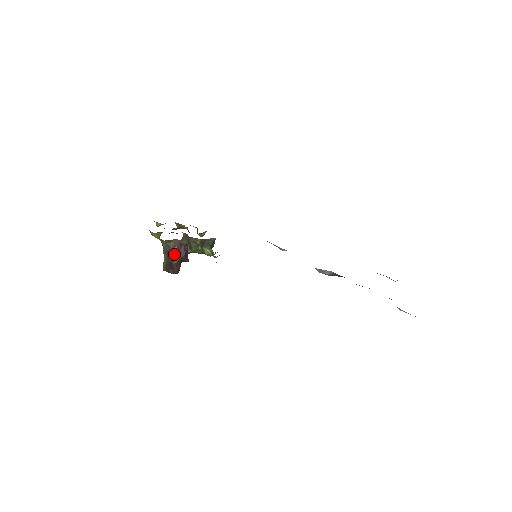
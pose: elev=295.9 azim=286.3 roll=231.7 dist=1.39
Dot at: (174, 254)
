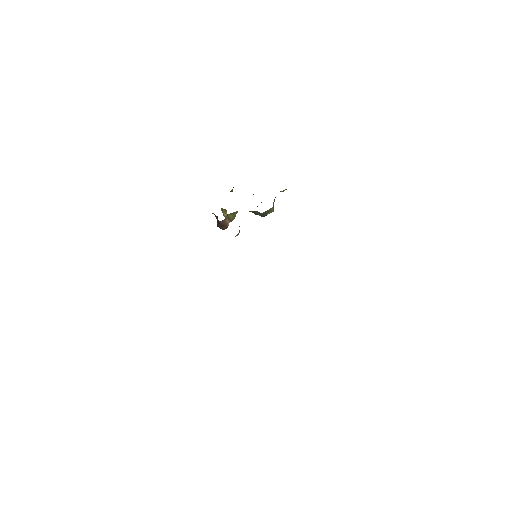
Dot at: (217, 220)
